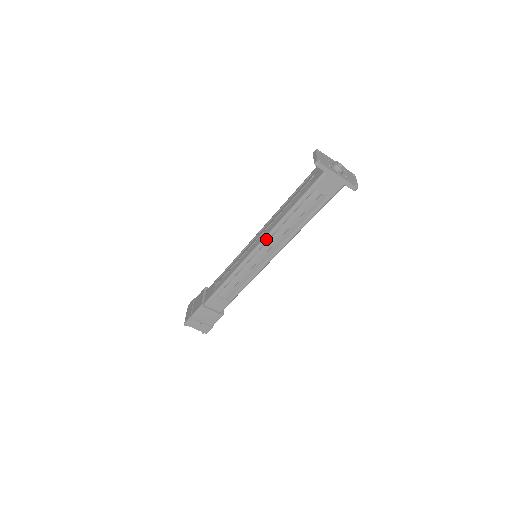
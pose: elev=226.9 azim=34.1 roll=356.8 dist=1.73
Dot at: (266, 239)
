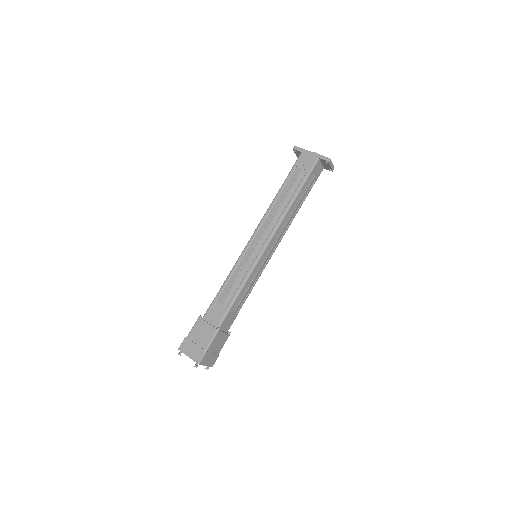
Dot at: (260, 223)
